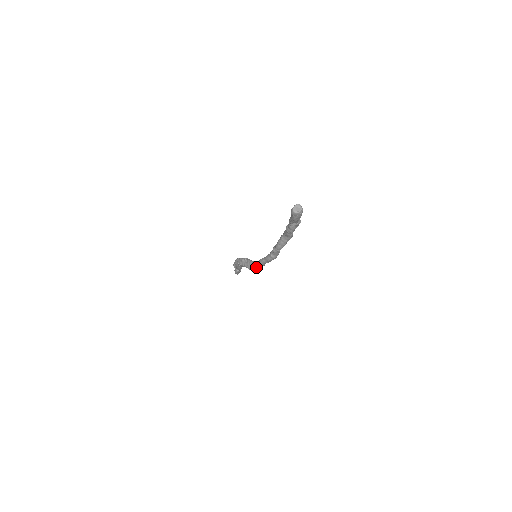
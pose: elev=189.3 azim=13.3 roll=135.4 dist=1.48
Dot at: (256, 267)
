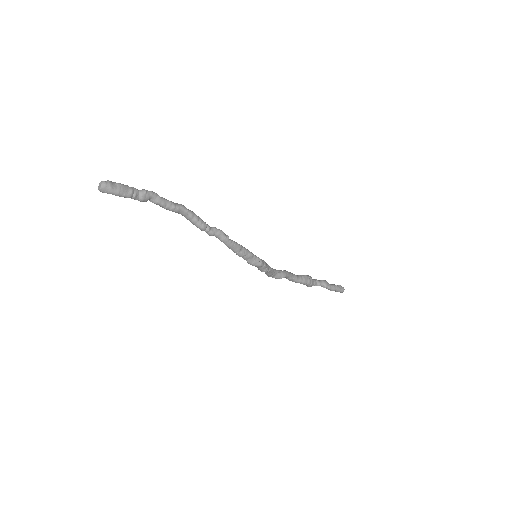
Dot at: (251, 263)
